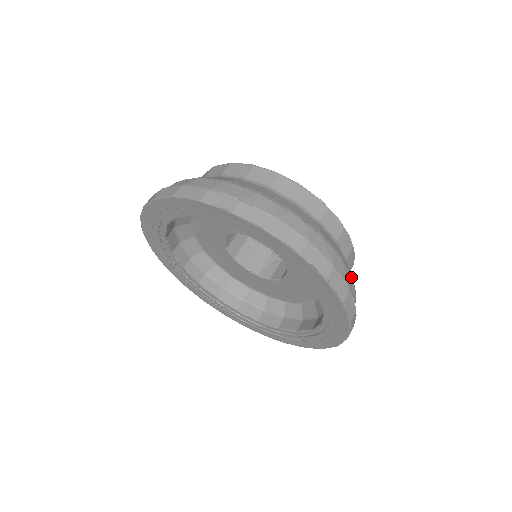
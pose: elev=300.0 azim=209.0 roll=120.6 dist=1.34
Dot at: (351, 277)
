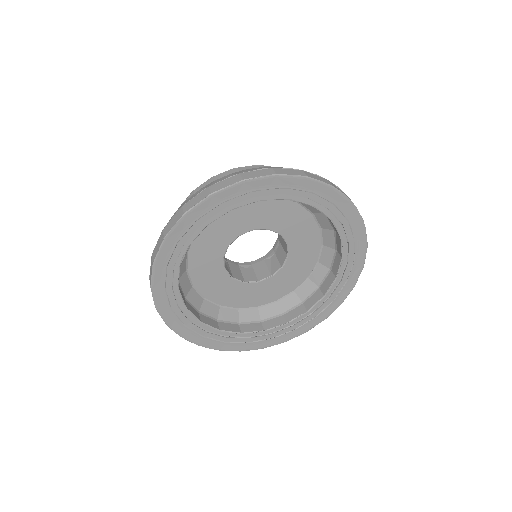
Dot at: occluded
